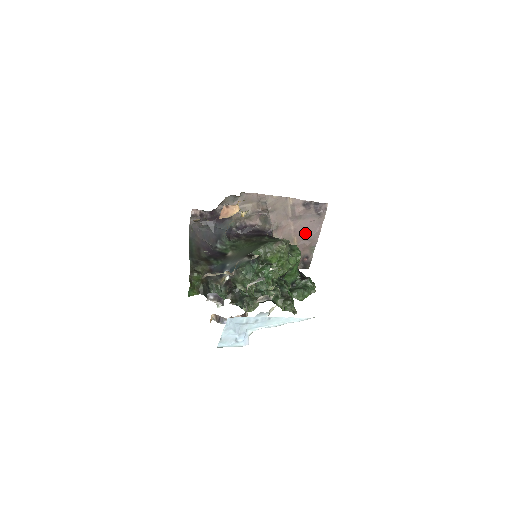
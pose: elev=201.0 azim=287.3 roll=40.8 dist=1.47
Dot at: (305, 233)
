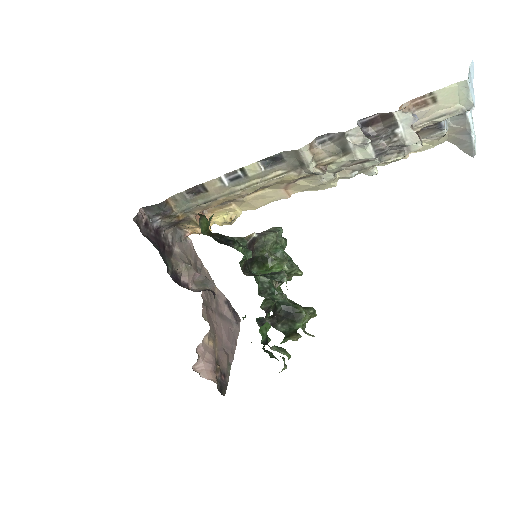
Dot at: (225, 338)
